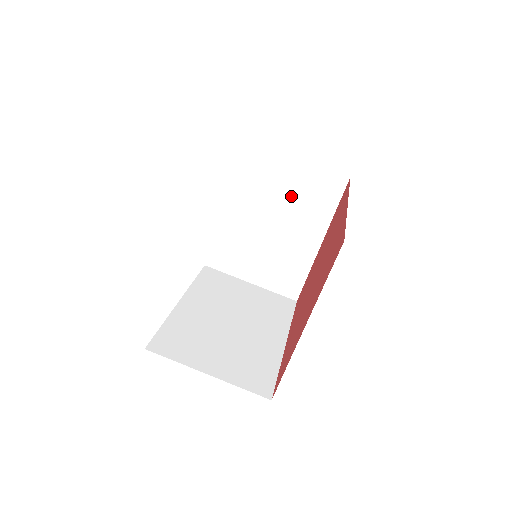
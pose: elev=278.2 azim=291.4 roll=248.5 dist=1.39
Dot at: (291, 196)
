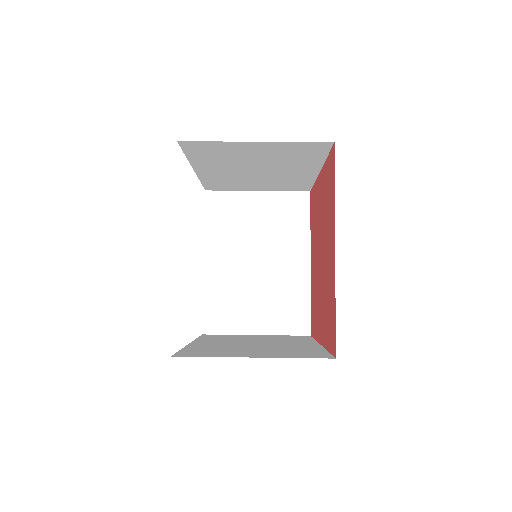
Dot at: (265, 227)
